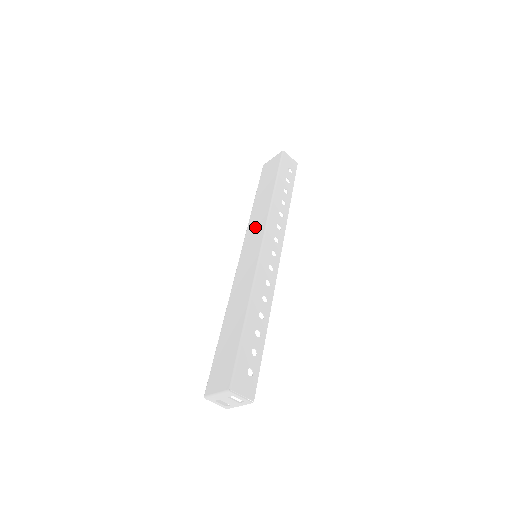
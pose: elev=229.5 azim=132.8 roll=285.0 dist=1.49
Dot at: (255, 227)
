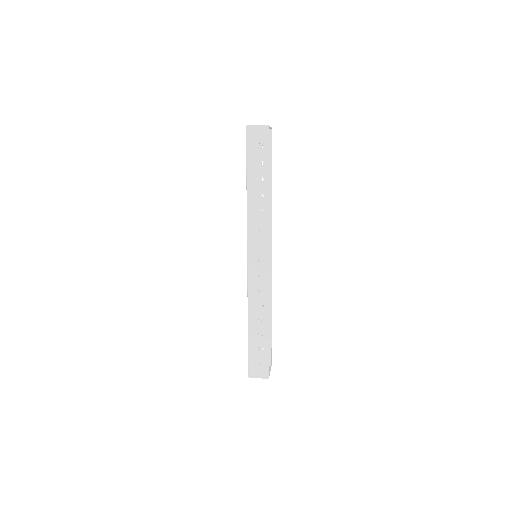
Dot at: occluded
